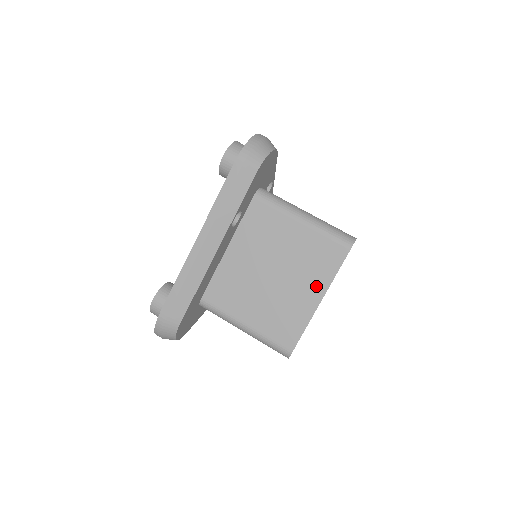
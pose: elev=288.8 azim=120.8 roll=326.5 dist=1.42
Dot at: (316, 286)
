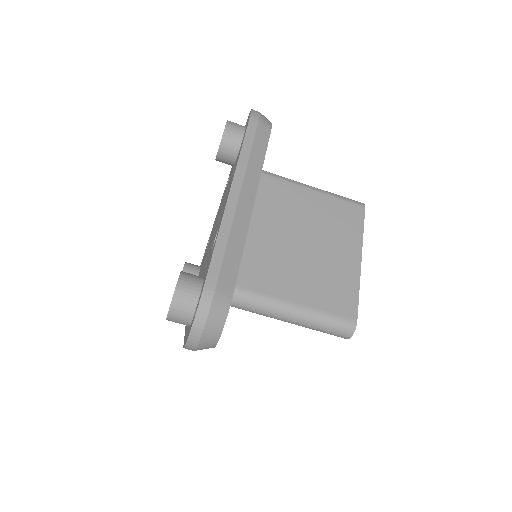
Dot at: occluded
